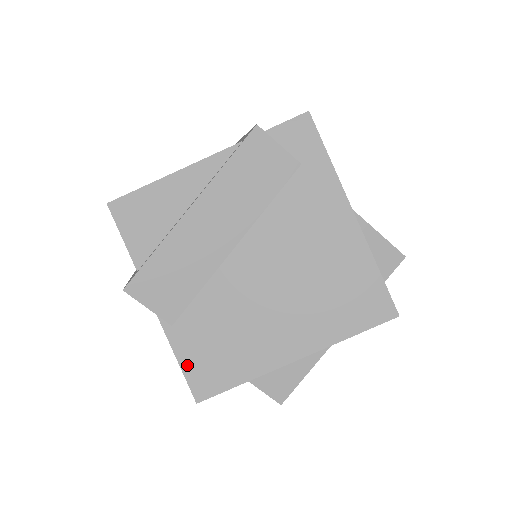
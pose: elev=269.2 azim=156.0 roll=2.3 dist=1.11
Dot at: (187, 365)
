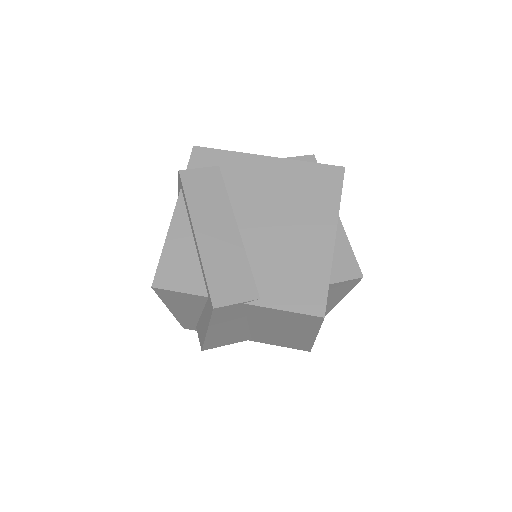
Dot at: (293, 306)
